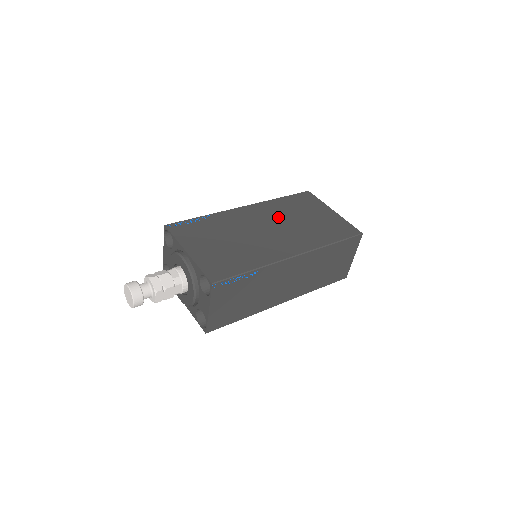
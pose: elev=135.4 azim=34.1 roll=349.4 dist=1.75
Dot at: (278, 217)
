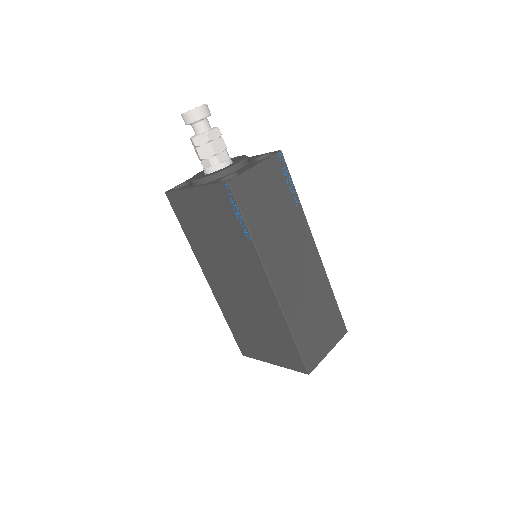
Dot at: occluded
